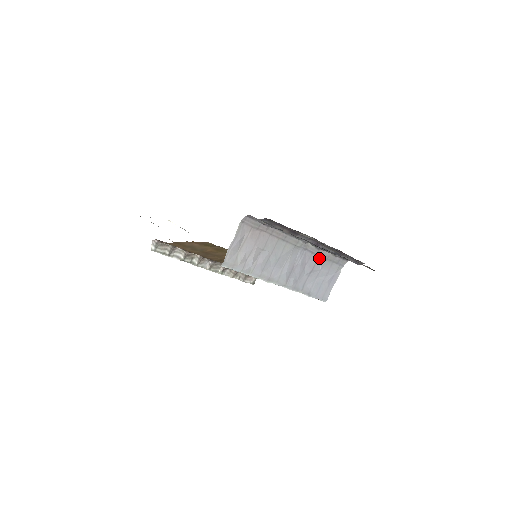
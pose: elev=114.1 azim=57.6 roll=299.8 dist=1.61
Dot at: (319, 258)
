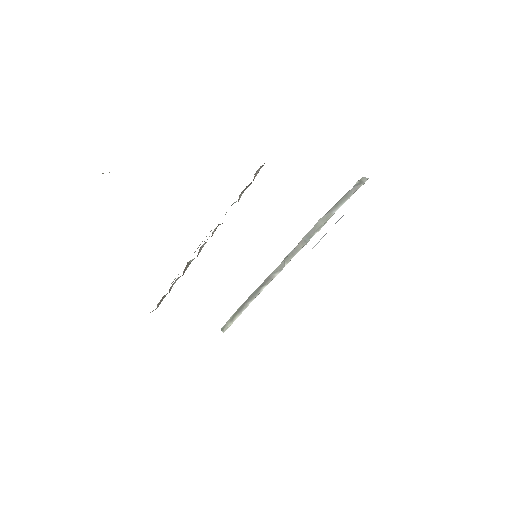
Dot at: occluded
